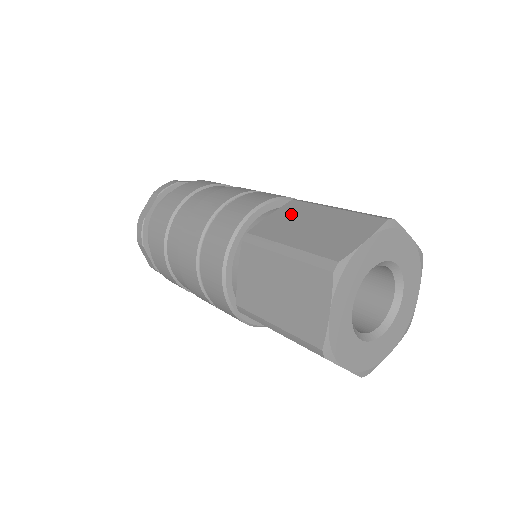
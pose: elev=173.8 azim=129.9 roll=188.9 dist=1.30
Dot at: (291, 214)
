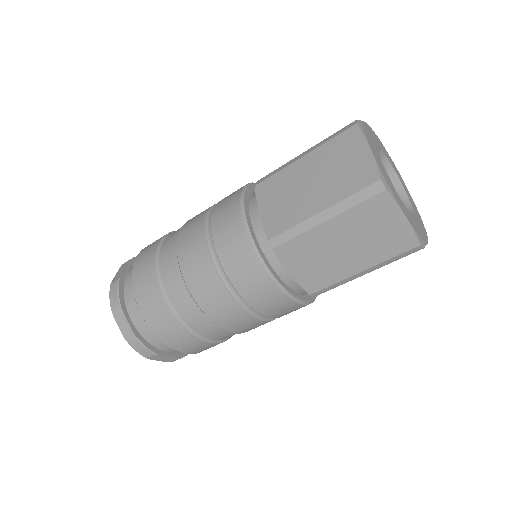
Dot at: occluded
